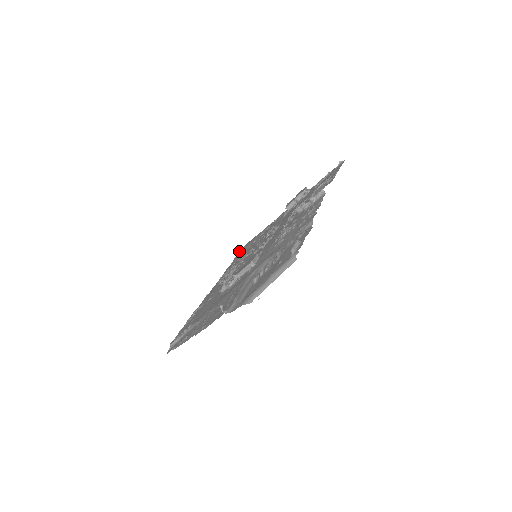
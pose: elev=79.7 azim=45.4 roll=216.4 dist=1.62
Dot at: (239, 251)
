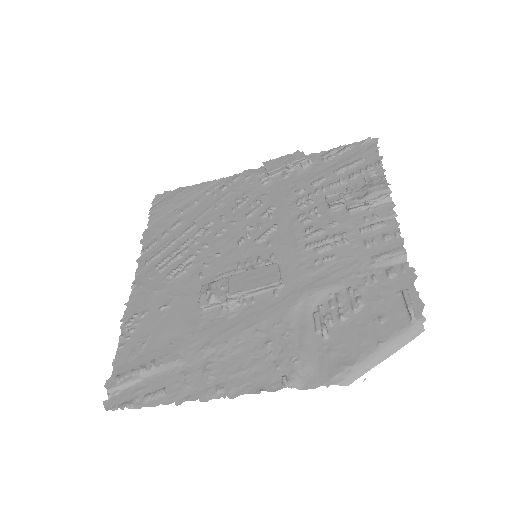
Dot at: occluded
